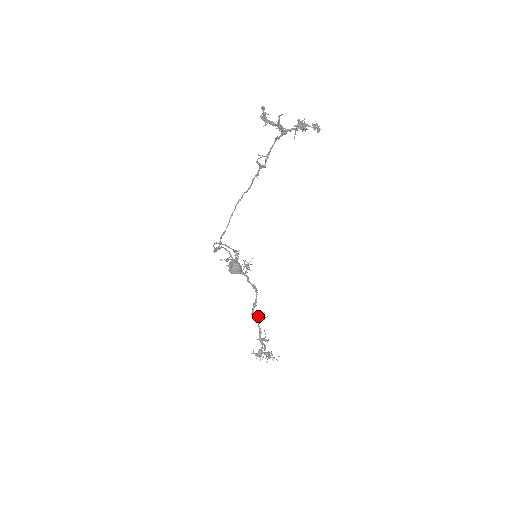
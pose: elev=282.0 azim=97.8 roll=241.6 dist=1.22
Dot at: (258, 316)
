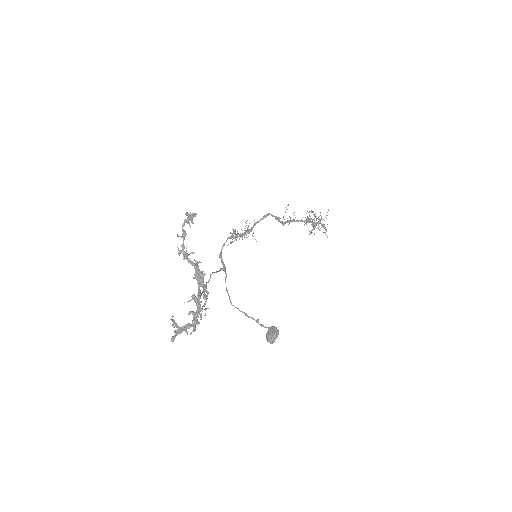
Dot at: (289, 223)
